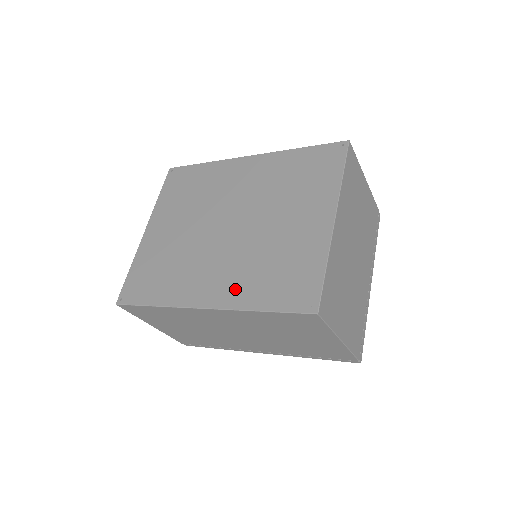
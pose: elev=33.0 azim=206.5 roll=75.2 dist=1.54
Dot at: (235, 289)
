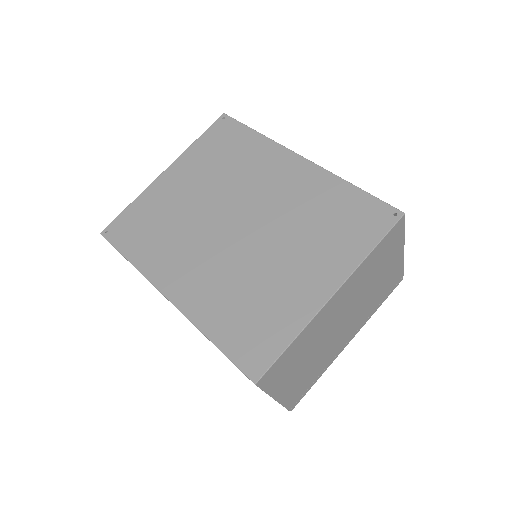
Dot at: (203, 300)
